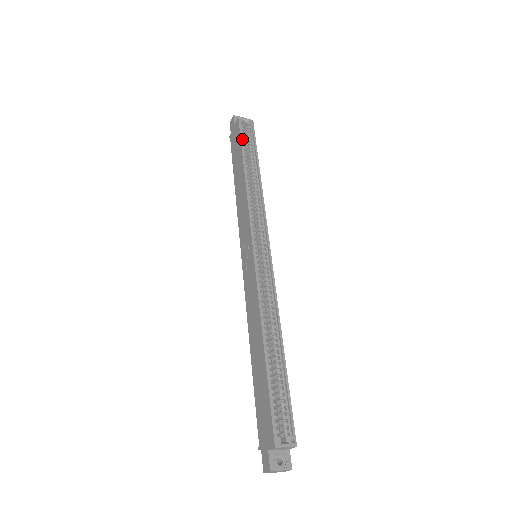
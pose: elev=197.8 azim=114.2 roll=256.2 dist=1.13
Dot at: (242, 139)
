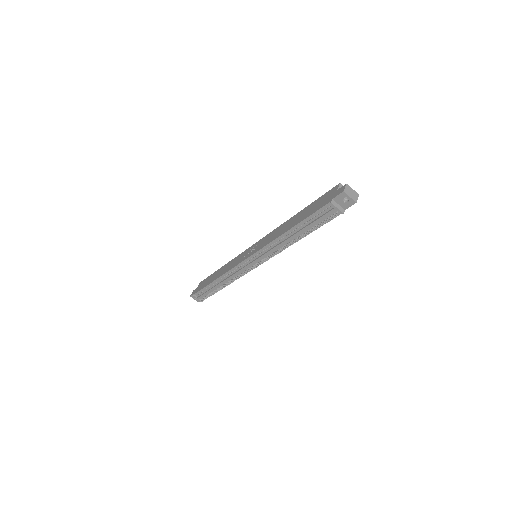
Dot at: occluded
